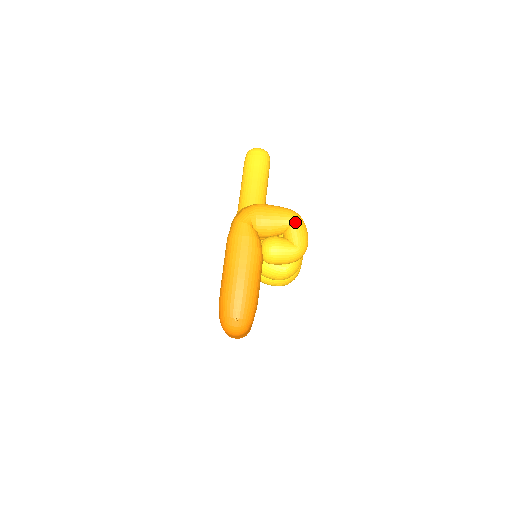
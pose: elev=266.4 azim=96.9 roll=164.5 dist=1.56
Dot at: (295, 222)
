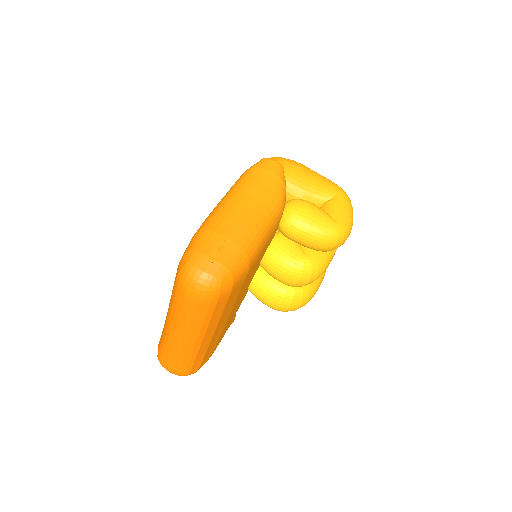
Dot at: (342, 196)
